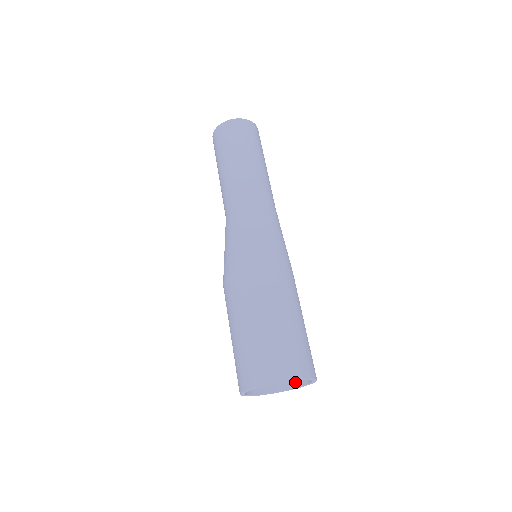
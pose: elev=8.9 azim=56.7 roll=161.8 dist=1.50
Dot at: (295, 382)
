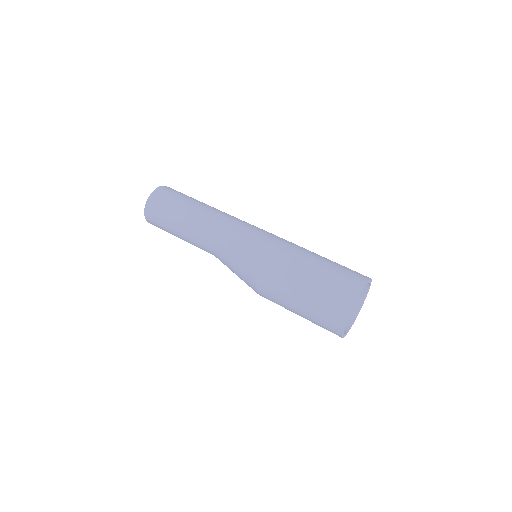
Dot at: (355, 308)
